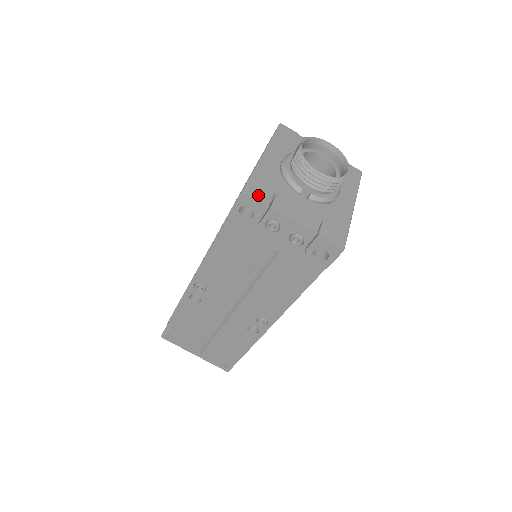
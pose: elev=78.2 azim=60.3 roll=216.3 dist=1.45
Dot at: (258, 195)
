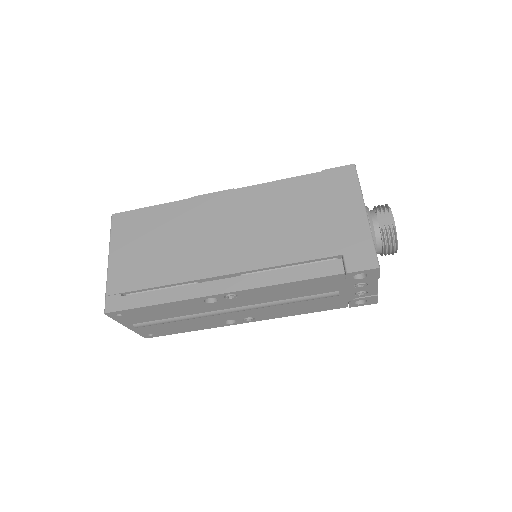
Dot at: occluded
